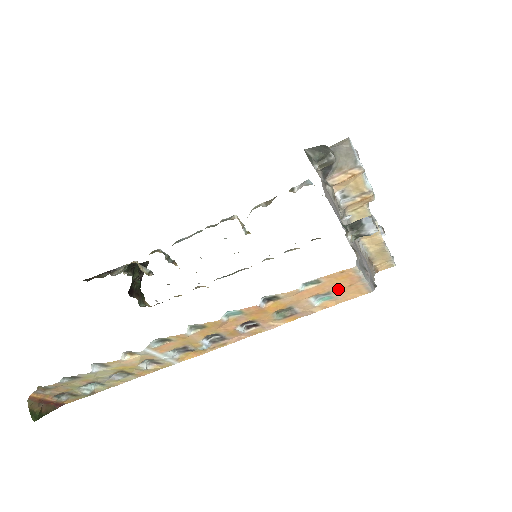
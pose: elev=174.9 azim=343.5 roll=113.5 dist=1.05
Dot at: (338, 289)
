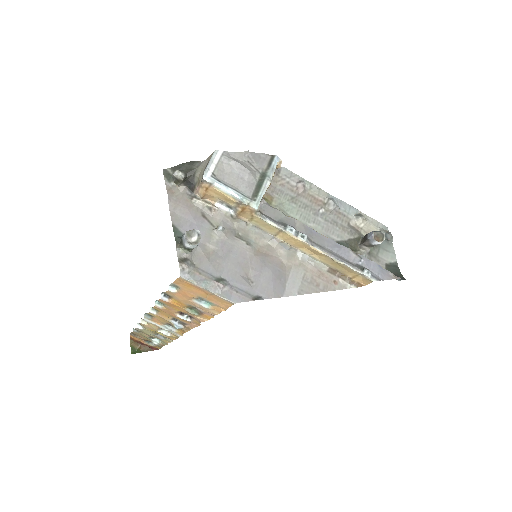
Dot at: (203, 296)
